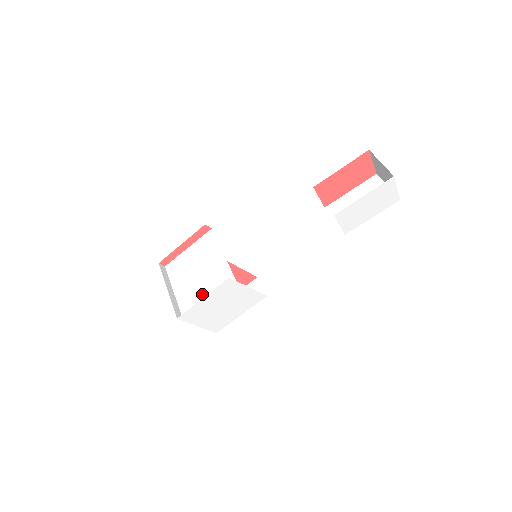
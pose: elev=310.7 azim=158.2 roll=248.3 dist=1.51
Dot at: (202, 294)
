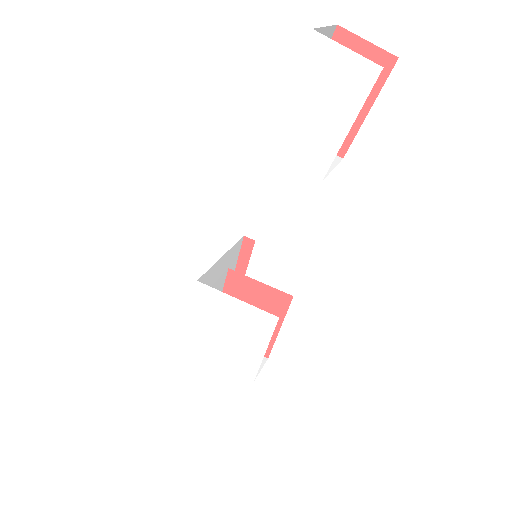
Dot at: occluded
